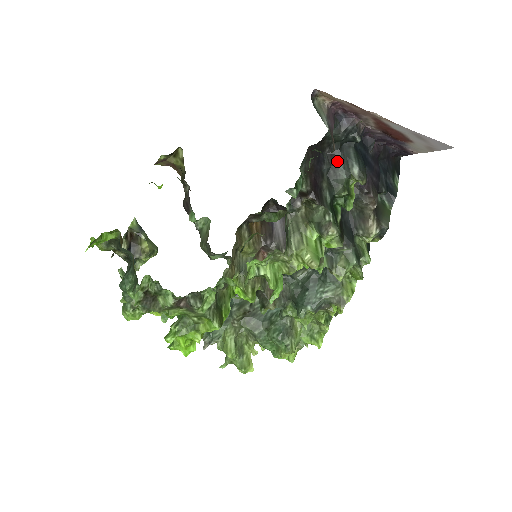
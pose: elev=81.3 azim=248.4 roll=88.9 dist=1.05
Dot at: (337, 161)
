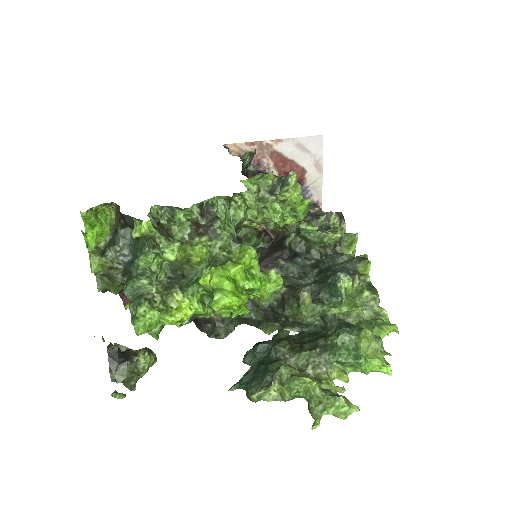
Dot at: occluded
